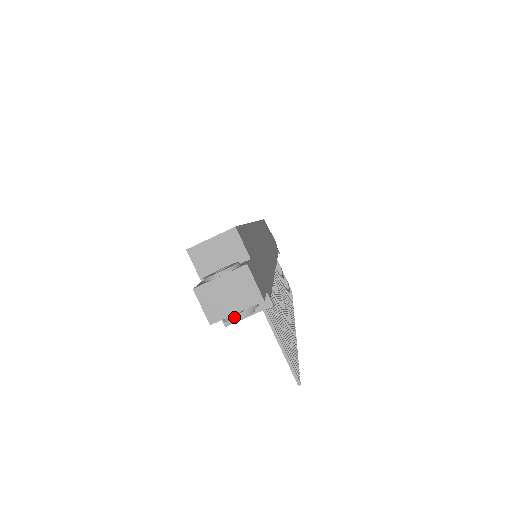
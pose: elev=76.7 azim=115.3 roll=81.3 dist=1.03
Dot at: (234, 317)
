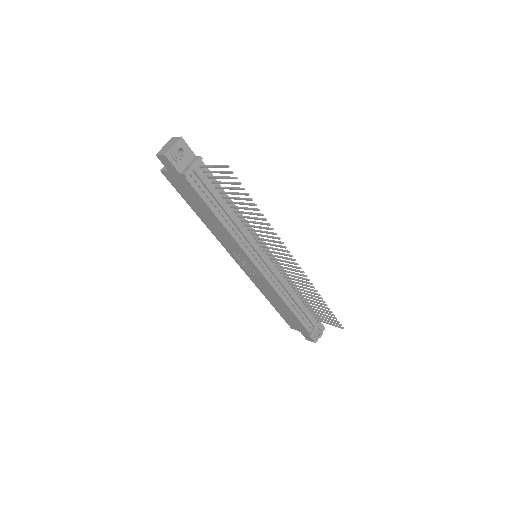
Dot at: (173, 147)
